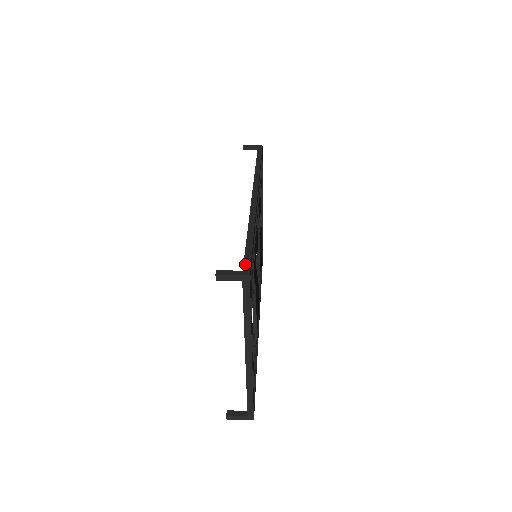
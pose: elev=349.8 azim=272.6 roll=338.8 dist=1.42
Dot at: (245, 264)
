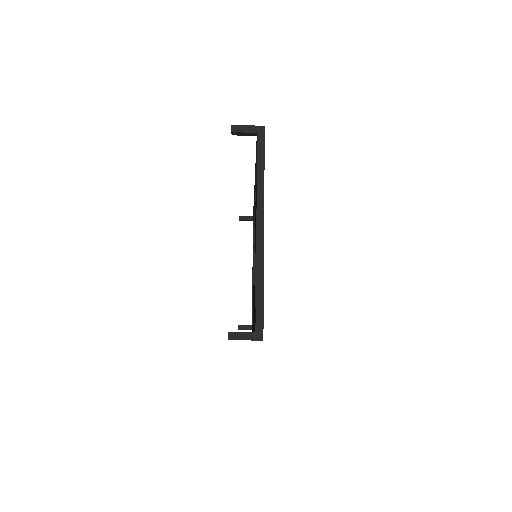
Dot at: occluded
